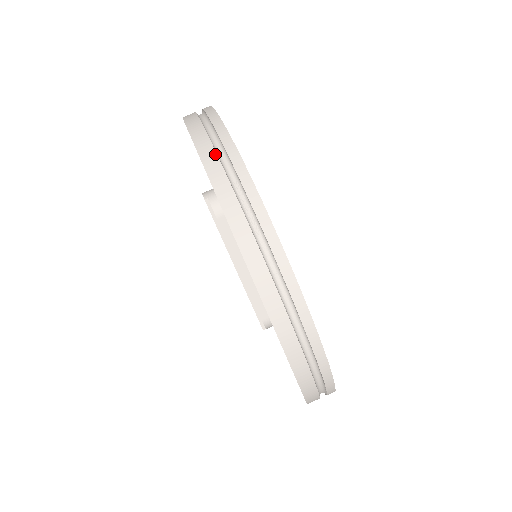
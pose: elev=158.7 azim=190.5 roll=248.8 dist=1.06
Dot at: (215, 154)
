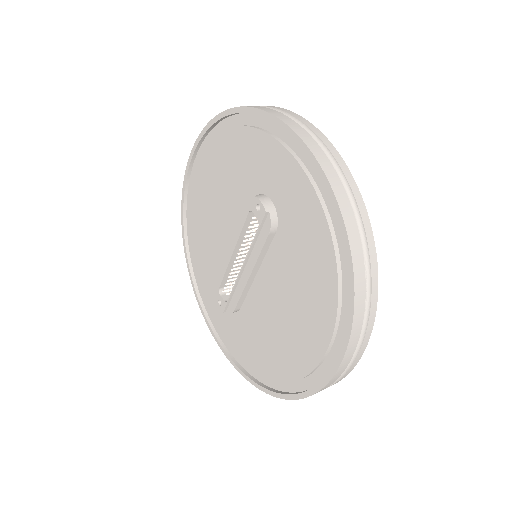
Dot at: (357, 227)
